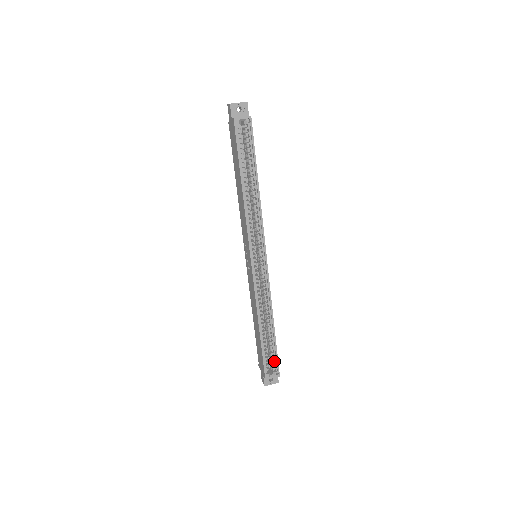
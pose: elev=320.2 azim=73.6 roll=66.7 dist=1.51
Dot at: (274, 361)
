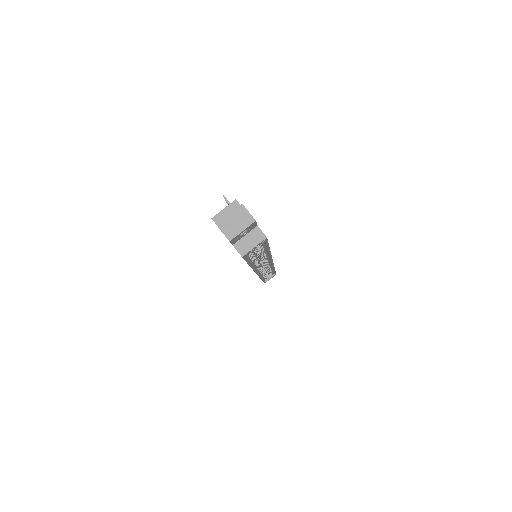
Dot at: occluded
